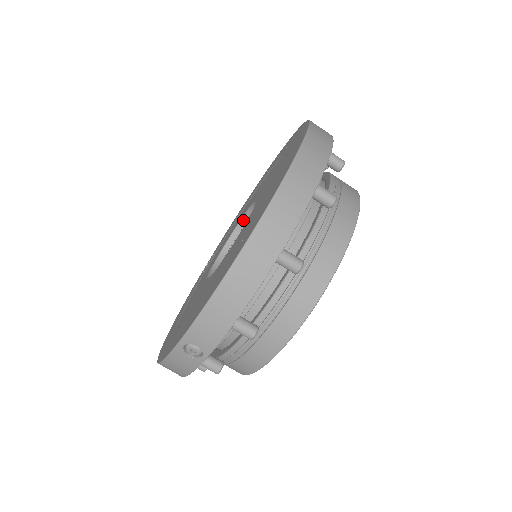
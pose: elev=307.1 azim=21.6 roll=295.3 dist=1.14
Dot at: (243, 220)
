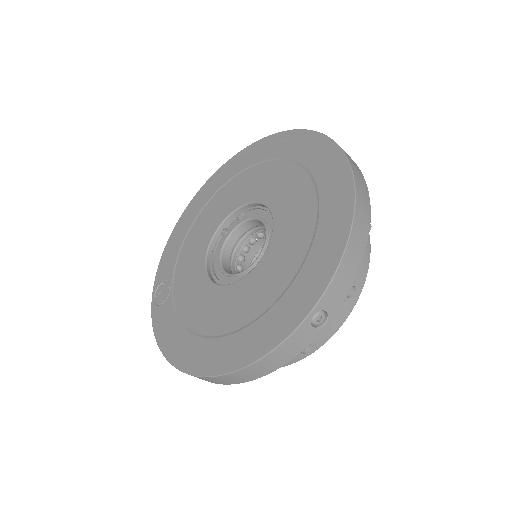
Dot at: (218, 231)
